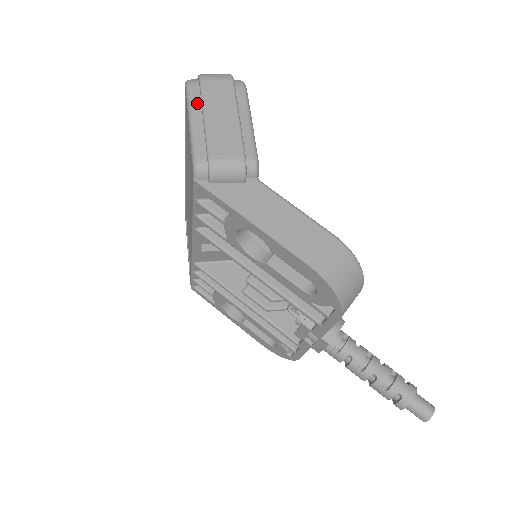
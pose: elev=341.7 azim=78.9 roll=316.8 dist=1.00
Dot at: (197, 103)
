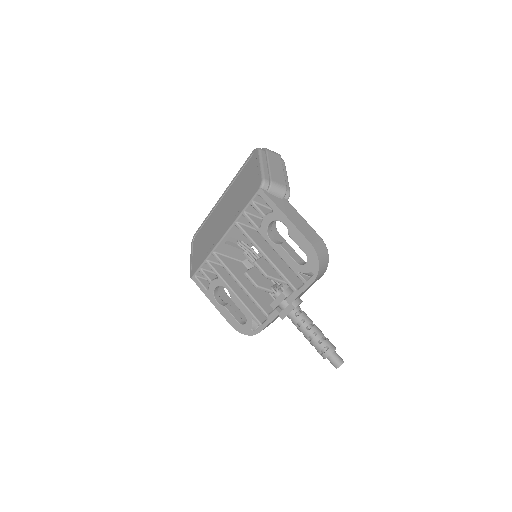
Dot at: (264, 158)
